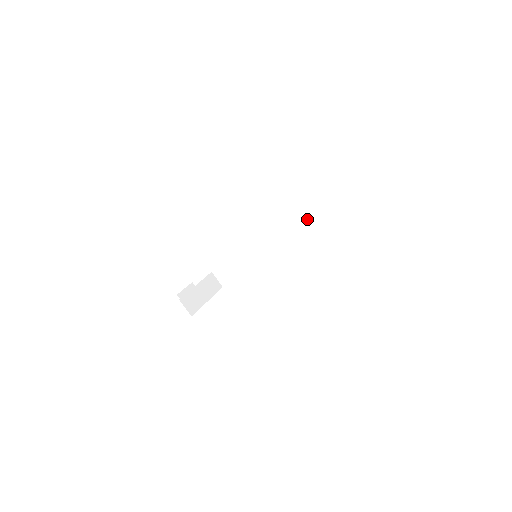
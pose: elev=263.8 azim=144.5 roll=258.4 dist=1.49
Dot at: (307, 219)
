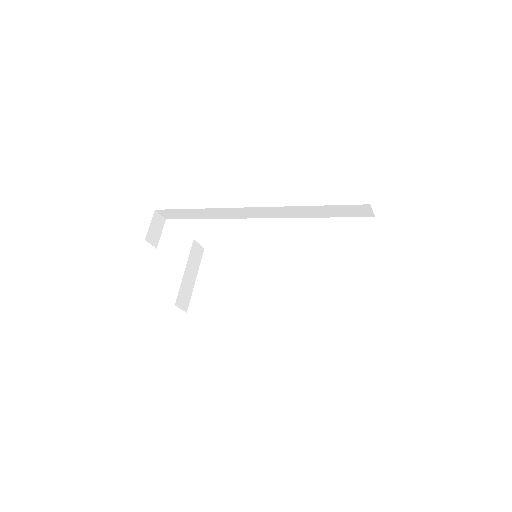
Dot at: (314, 212)
